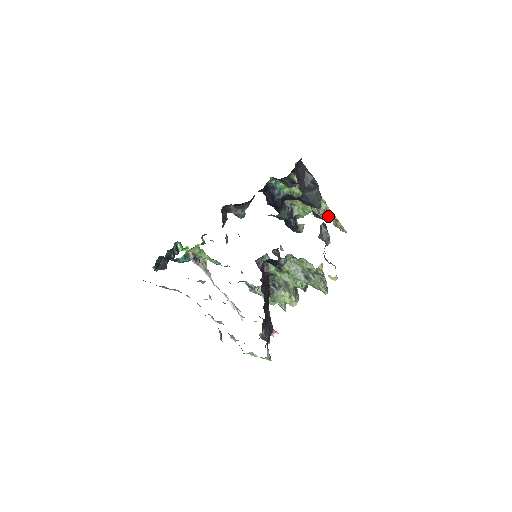
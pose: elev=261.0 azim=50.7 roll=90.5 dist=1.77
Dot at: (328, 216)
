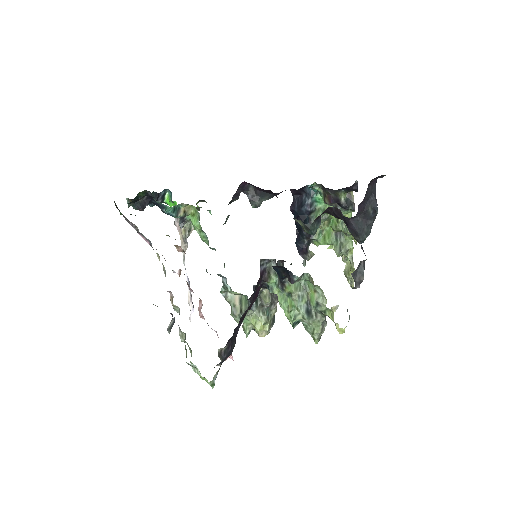
Dot at: (344, 259)
